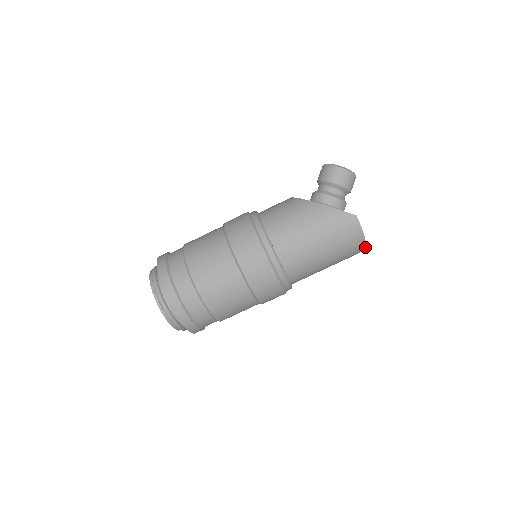
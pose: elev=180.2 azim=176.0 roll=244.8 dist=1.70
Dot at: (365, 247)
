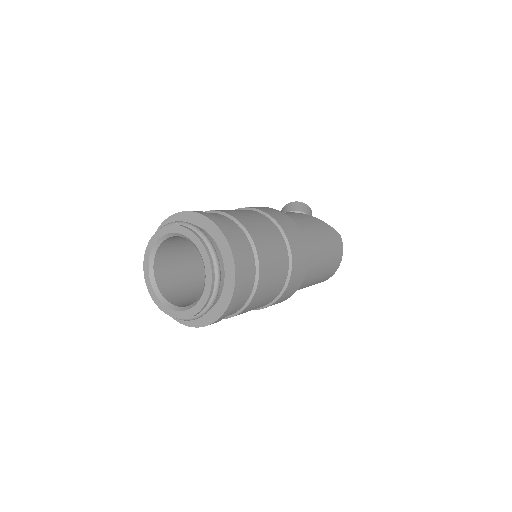
Dot at: (335, 271)
